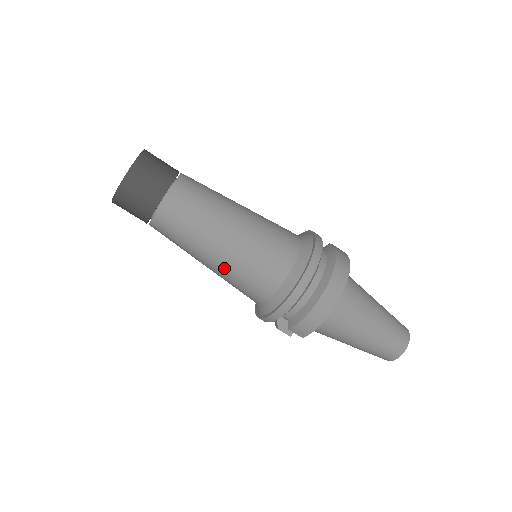
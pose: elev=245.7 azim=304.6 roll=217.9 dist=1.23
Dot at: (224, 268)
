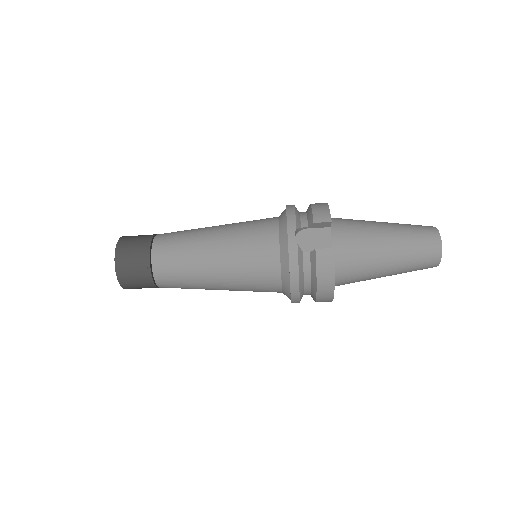
Dot at: occluded
